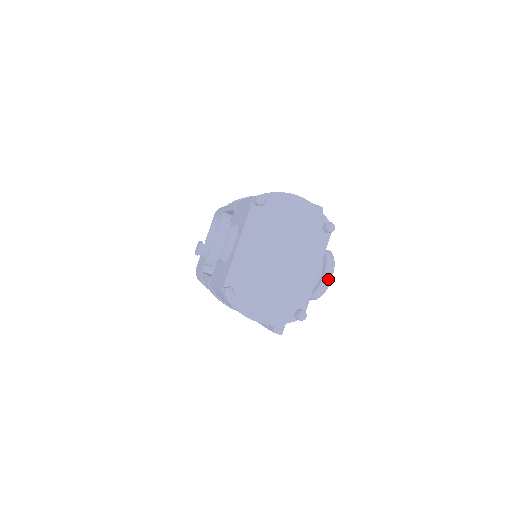
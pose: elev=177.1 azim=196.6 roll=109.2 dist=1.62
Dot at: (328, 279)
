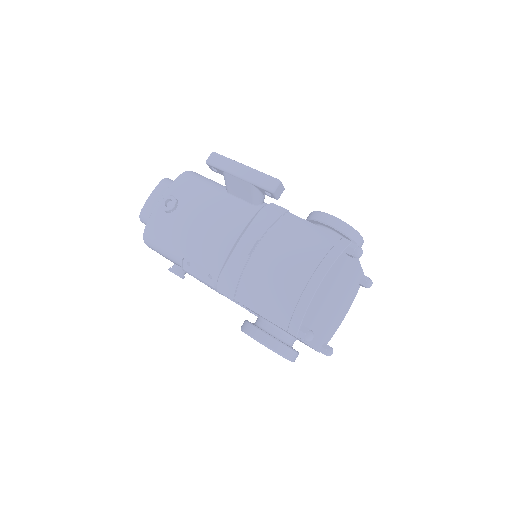
Dot at: occluded
